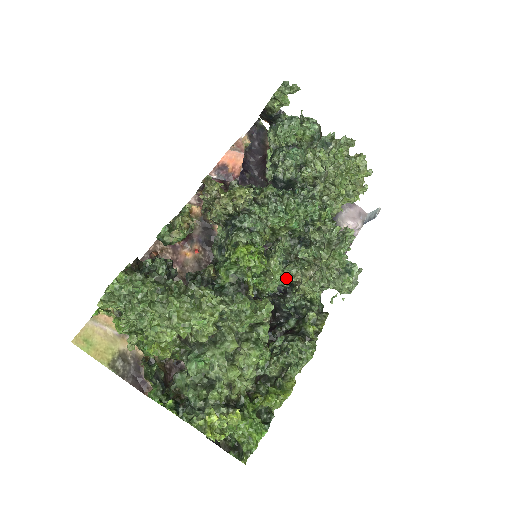
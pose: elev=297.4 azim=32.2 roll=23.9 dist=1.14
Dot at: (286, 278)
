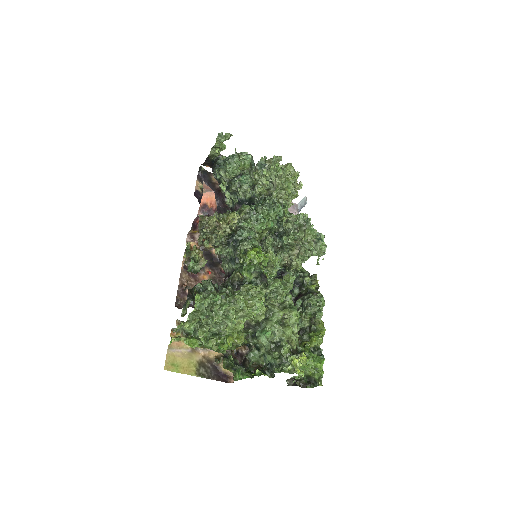
Dot at: occluded
